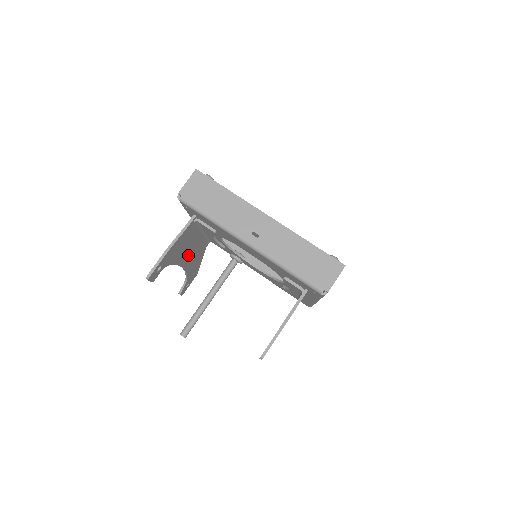
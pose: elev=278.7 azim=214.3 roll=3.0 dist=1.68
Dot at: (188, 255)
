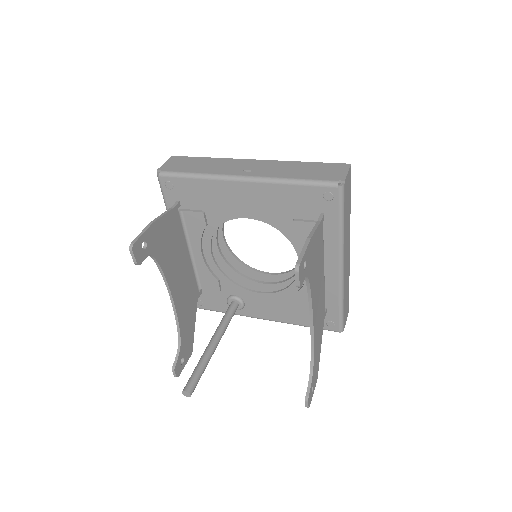
Dot at: (177, 279)
